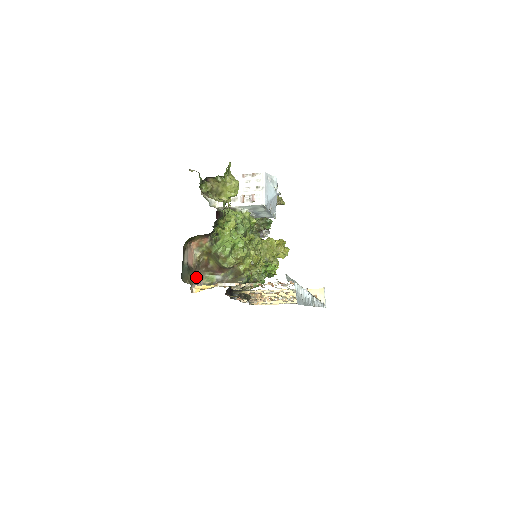
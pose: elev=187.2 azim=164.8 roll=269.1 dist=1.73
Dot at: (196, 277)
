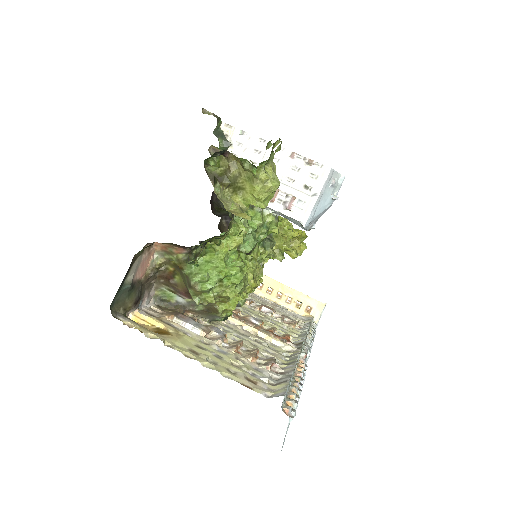
Dot at: (144, 291)
